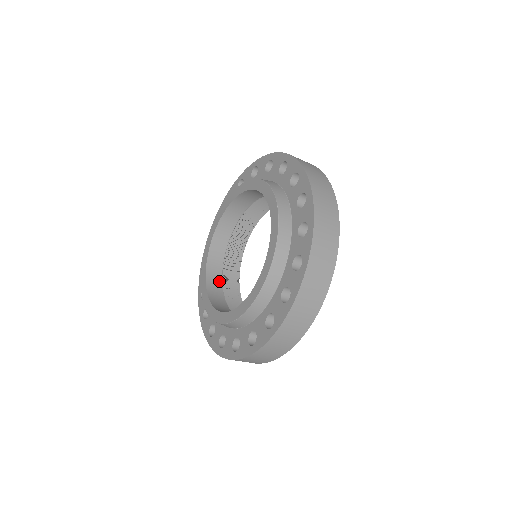
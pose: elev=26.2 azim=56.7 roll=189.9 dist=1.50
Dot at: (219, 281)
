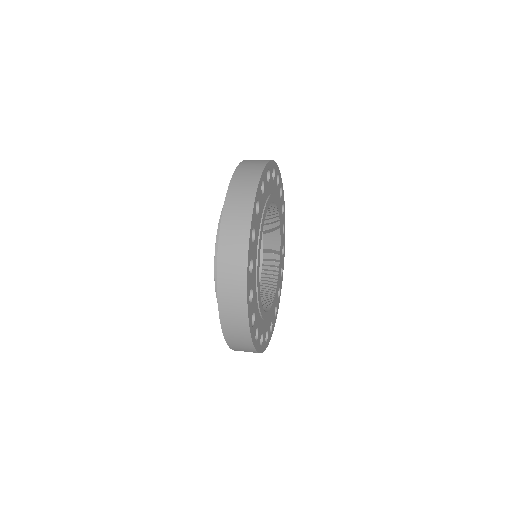
Dot at: occluded
